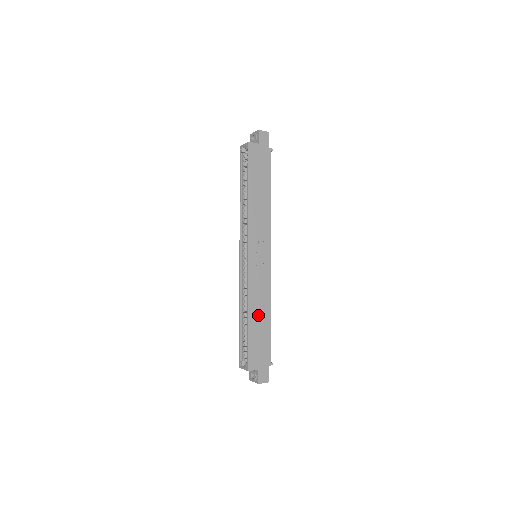
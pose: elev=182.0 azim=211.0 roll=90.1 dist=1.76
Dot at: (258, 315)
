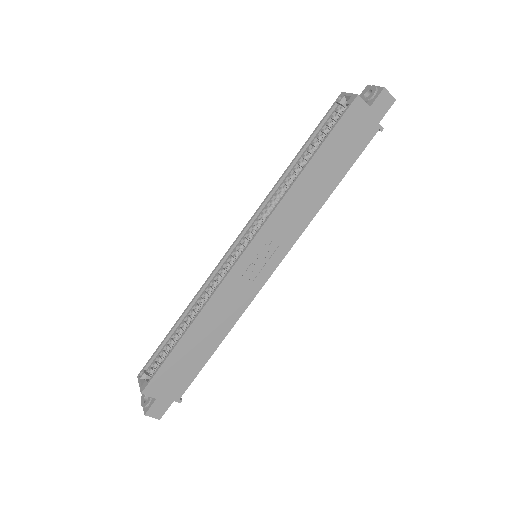
Dot at: (203, 334)
